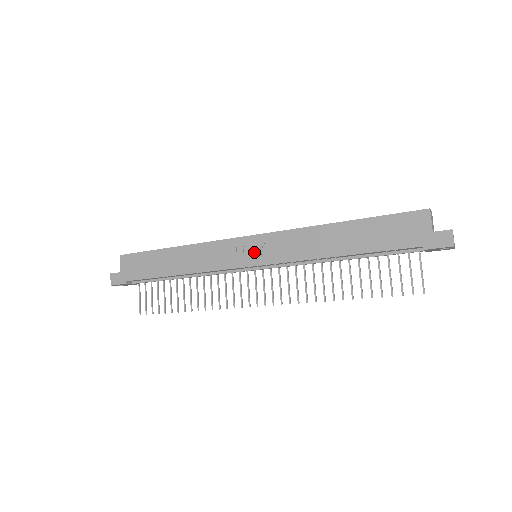
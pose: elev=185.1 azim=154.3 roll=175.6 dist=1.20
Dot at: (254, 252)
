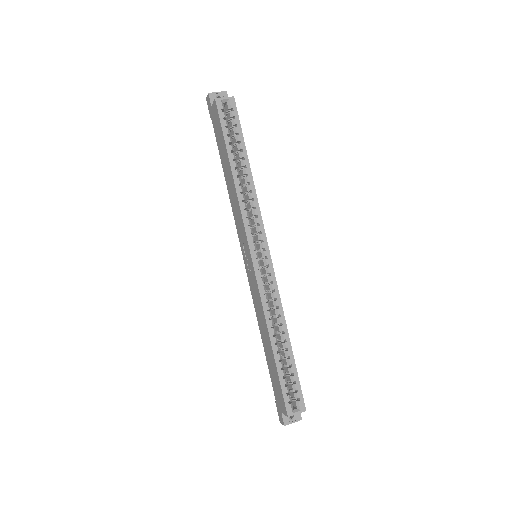
Dot at: (247, 261)
